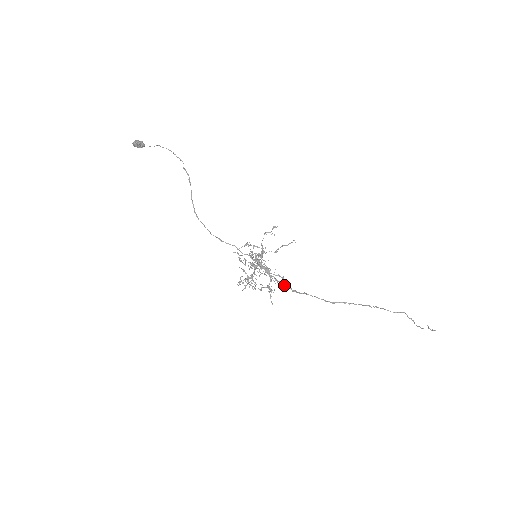
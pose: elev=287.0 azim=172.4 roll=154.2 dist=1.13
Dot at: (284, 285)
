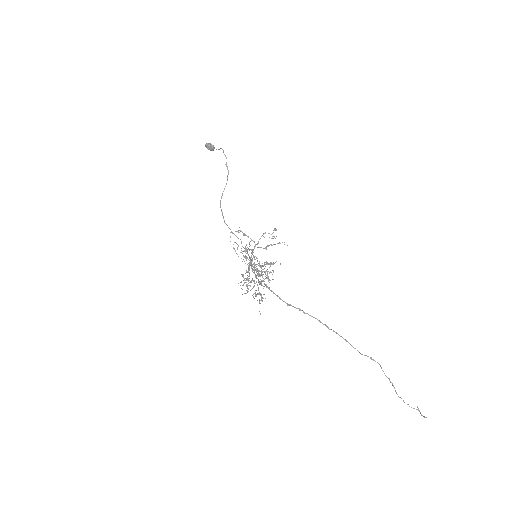
Dot at: (257, 278)
